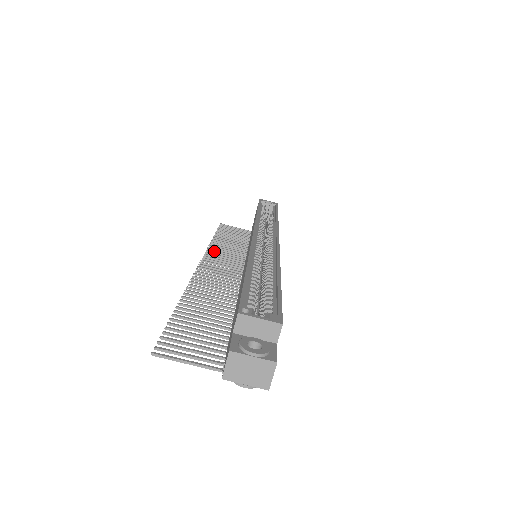
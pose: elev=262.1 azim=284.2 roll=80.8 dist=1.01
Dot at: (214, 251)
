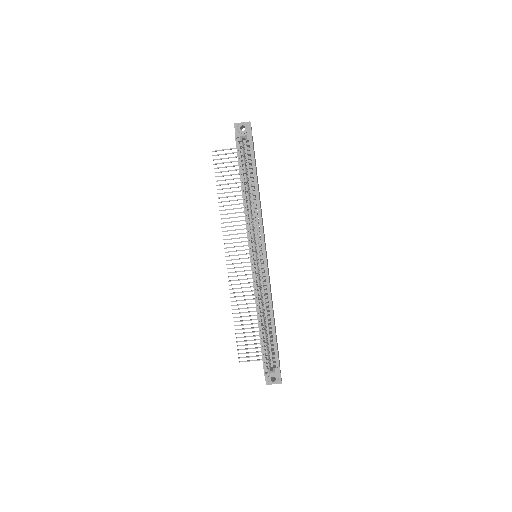
Dot at: occluded
